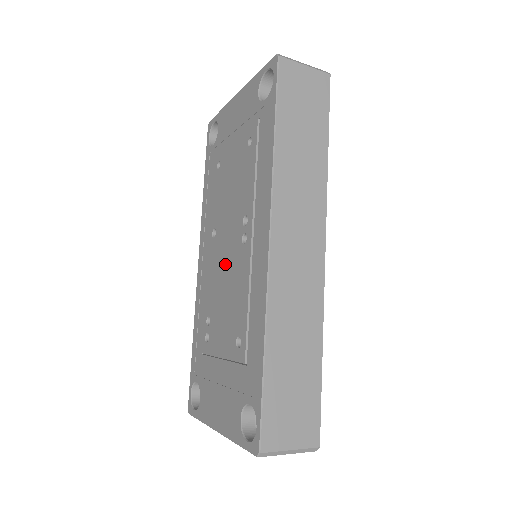
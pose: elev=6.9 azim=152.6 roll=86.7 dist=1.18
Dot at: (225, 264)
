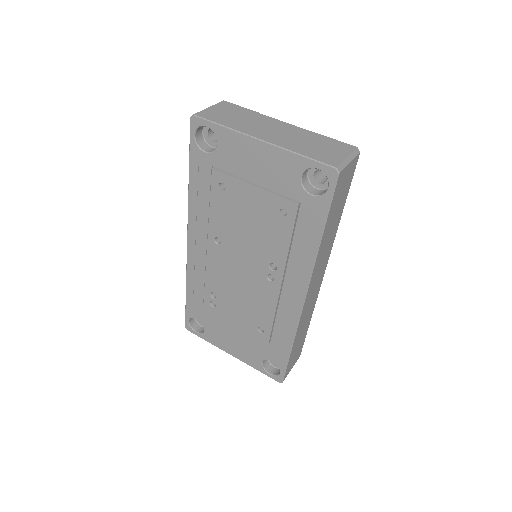
Dot at: (240, 276)
